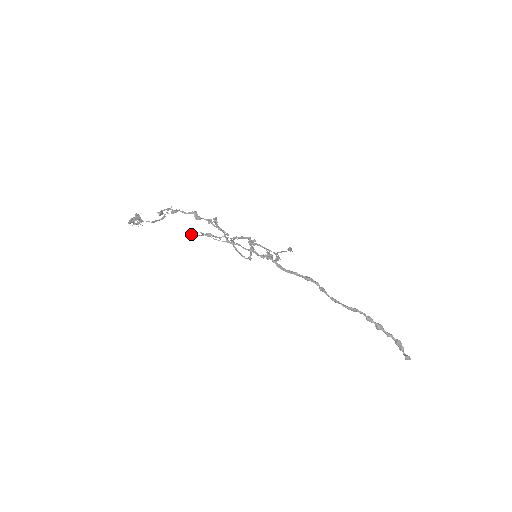
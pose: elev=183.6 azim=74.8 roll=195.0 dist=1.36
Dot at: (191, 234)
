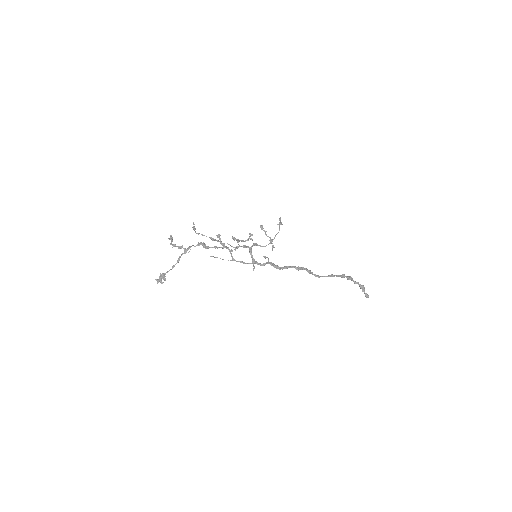
Dot at: occluded
